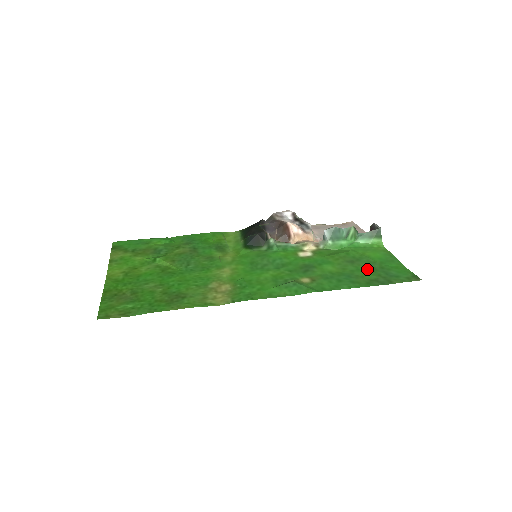
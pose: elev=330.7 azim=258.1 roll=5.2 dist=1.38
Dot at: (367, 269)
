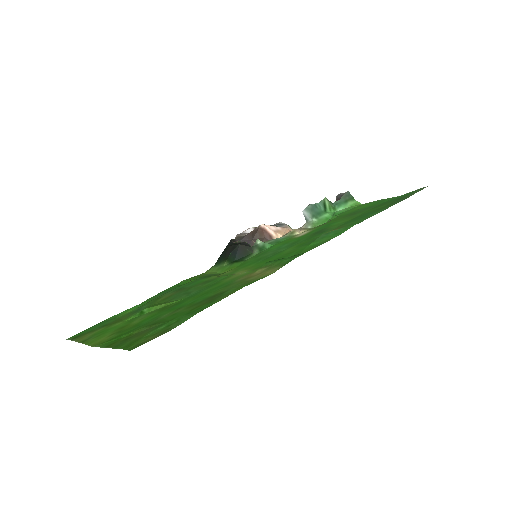
Dot at: (373, 208)
